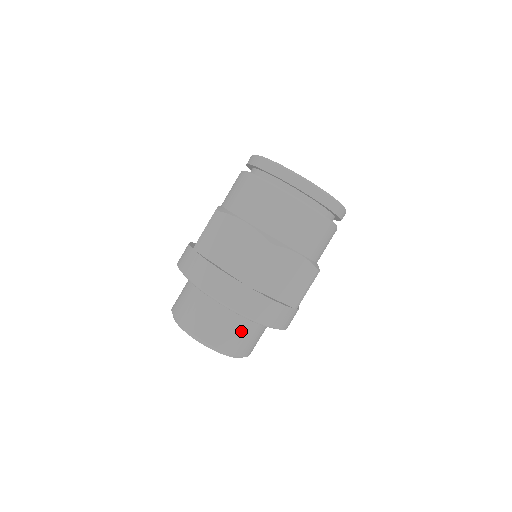
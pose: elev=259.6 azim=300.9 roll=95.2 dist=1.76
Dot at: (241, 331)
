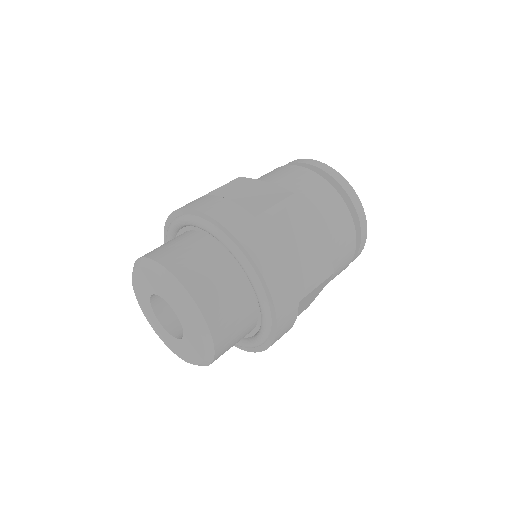
Dot at: (225, 288)
